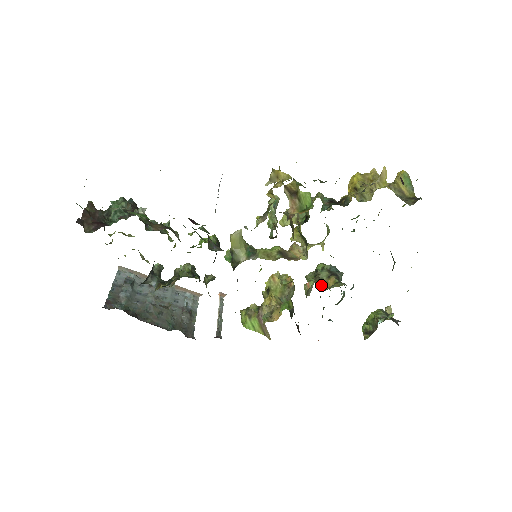
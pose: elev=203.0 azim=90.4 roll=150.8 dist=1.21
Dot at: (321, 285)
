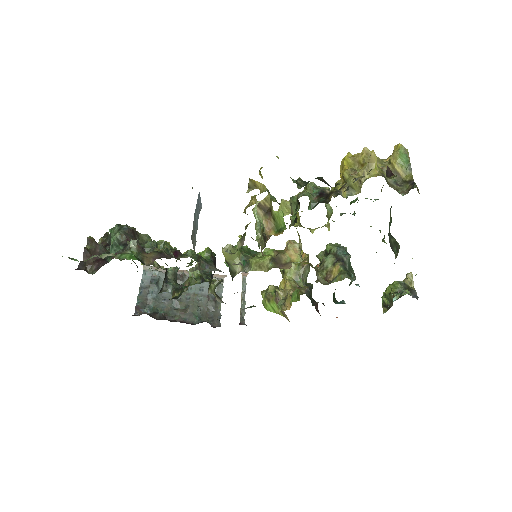
Dot at: (325, 276)
